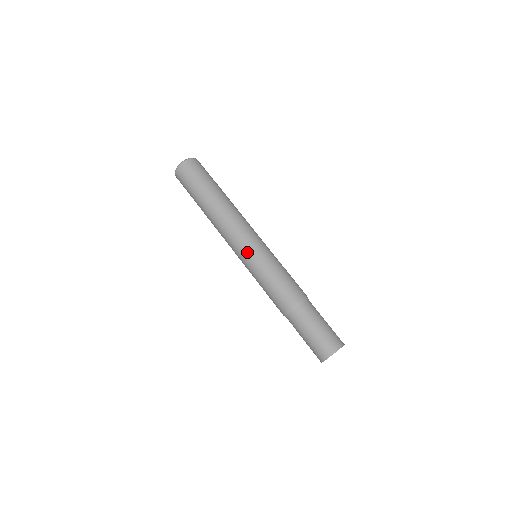
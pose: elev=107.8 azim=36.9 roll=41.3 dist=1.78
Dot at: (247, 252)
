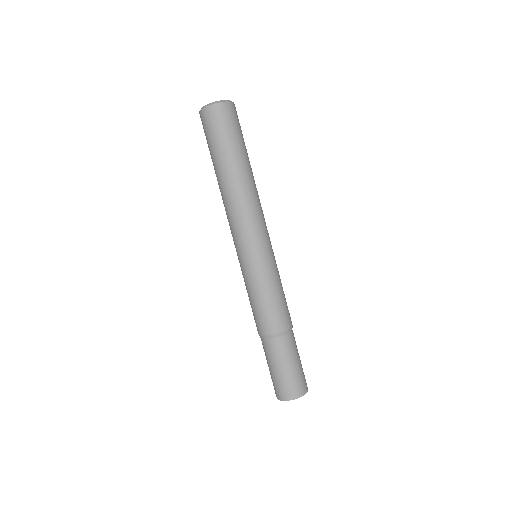
Dot at: (241, 254)
